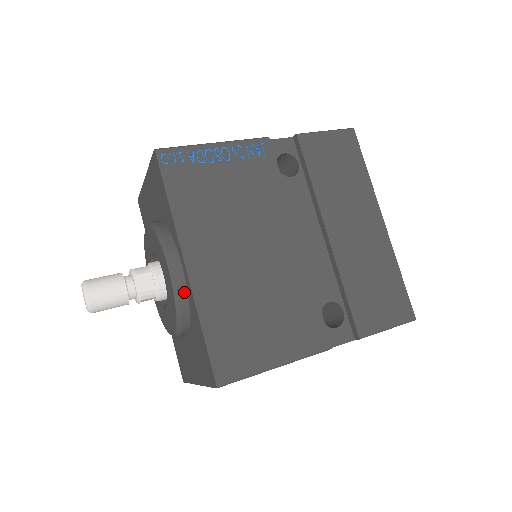
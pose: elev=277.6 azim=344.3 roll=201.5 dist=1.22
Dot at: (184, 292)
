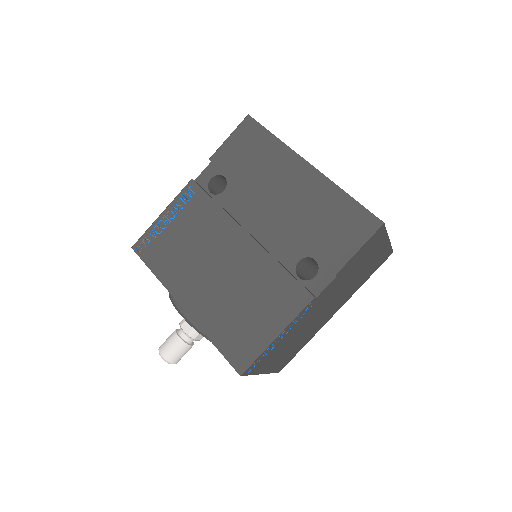
Dot at: occluded
